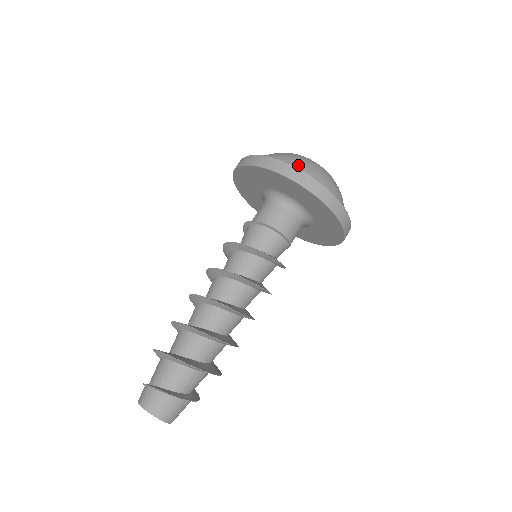
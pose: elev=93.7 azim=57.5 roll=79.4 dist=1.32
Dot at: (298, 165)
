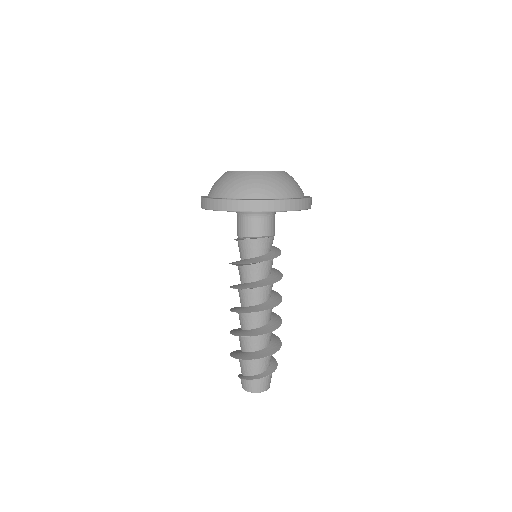
Dot at: (246, 191)
